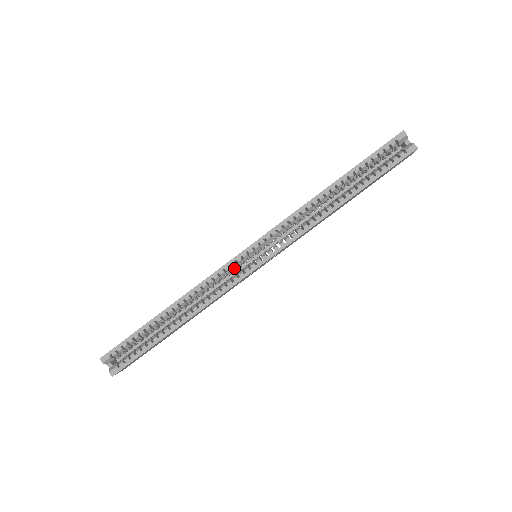
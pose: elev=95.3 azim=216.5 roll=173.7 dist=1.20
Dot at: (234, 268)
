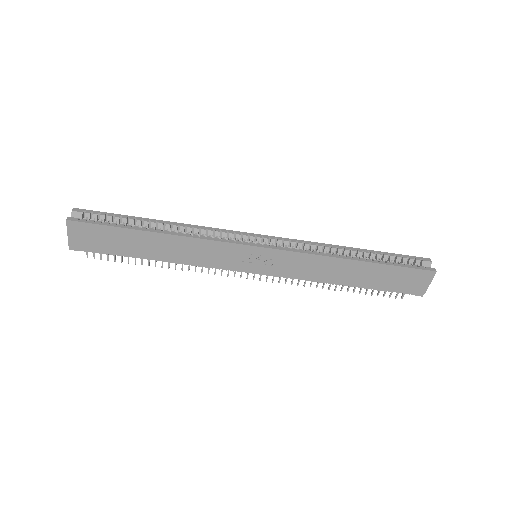
Dot at: (236, 239)
